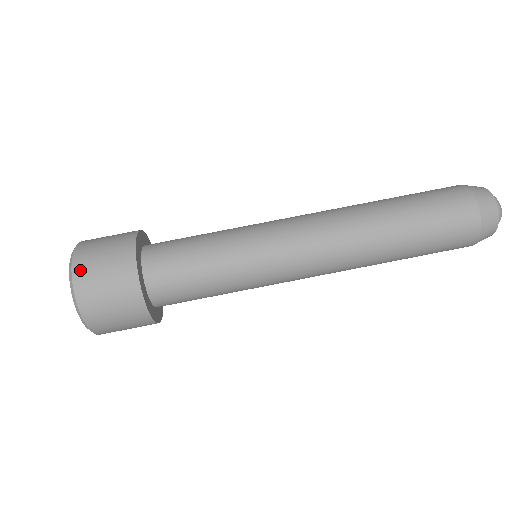
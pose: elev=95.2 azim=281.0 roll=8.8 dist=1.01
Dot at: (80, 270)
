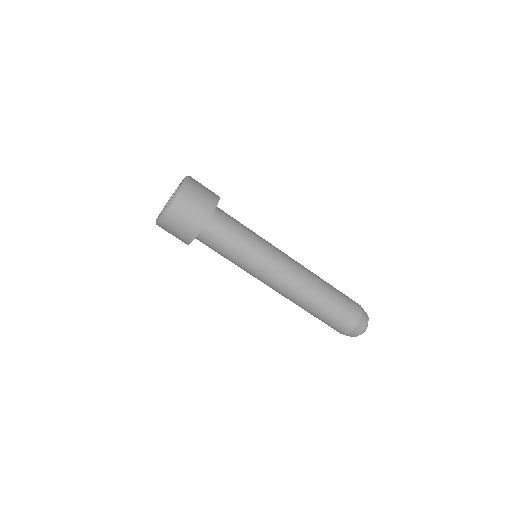
Dot at: (165, 223)
